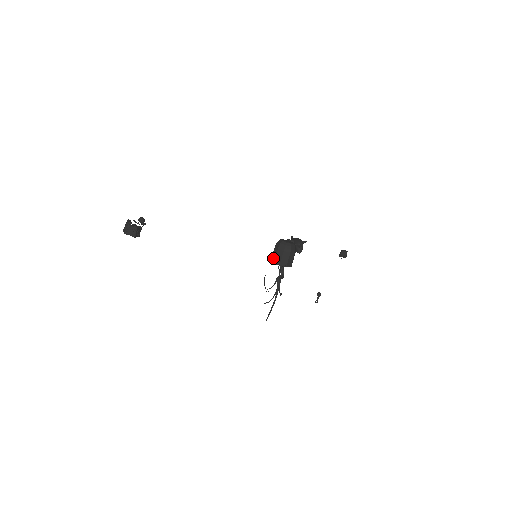
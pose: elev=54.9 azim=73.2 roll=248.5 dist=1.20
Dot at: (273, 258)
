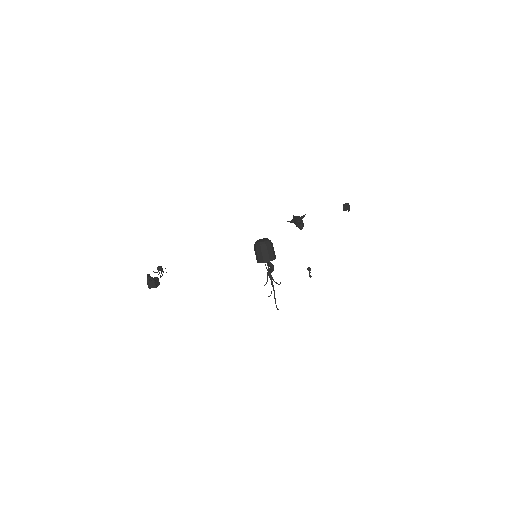
Dot at: (257, 259)
